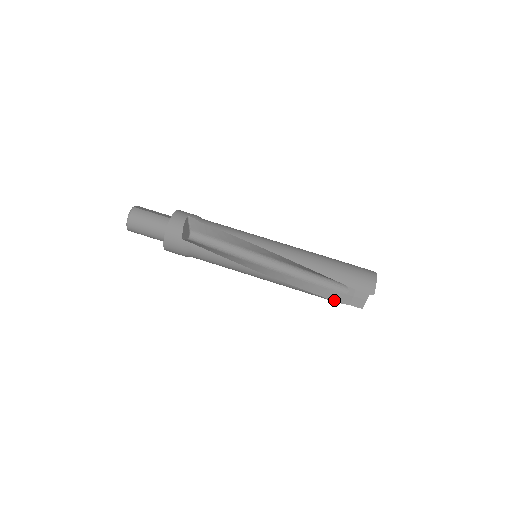
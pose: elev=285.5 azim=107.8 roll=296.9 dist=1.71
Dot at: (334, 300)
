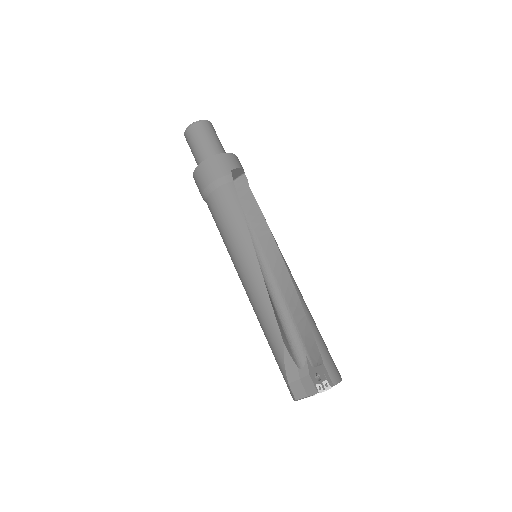
Dot at: (286, 358)
